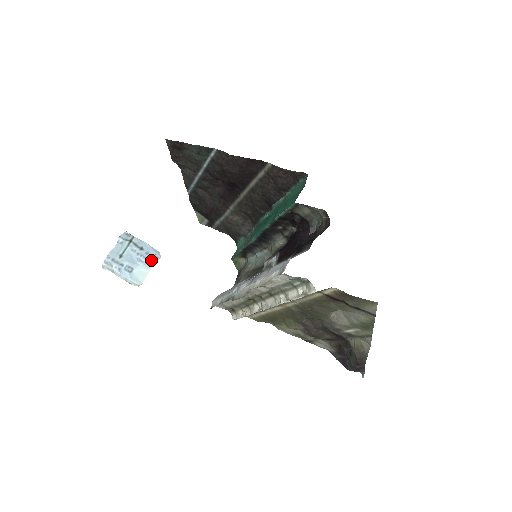
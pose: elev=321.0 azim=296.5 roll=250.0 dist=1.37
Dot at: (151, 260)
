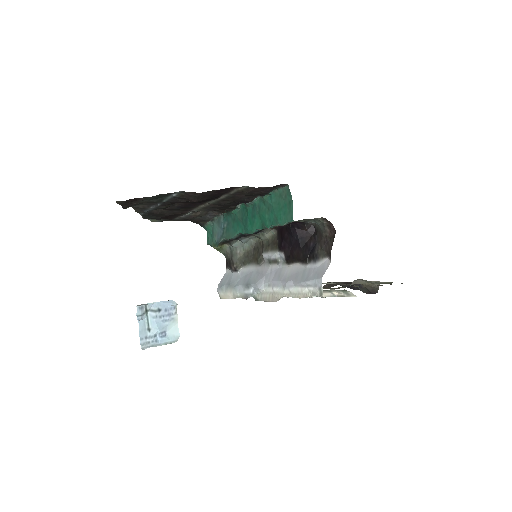
Dot at: (173, 313)
